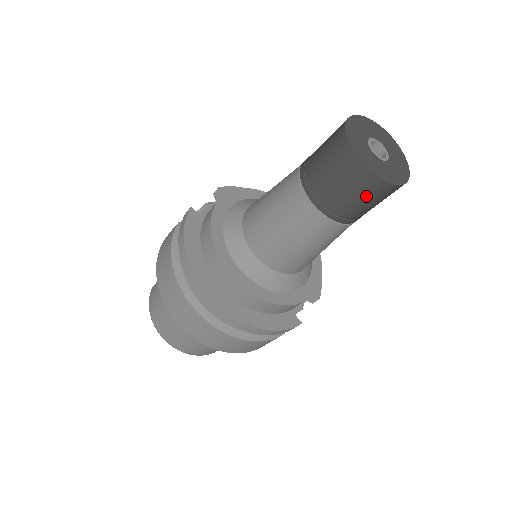
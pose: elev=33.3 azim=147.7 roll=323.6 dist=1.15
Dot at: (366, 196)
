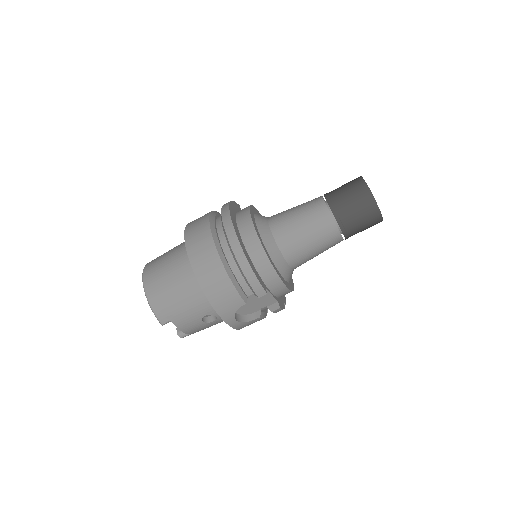
Dot at: (359, 203)
